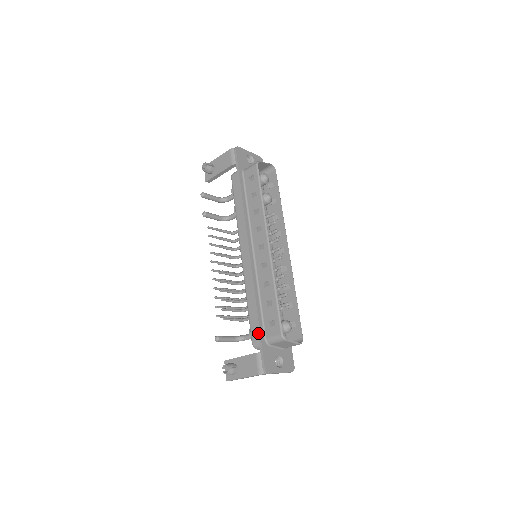
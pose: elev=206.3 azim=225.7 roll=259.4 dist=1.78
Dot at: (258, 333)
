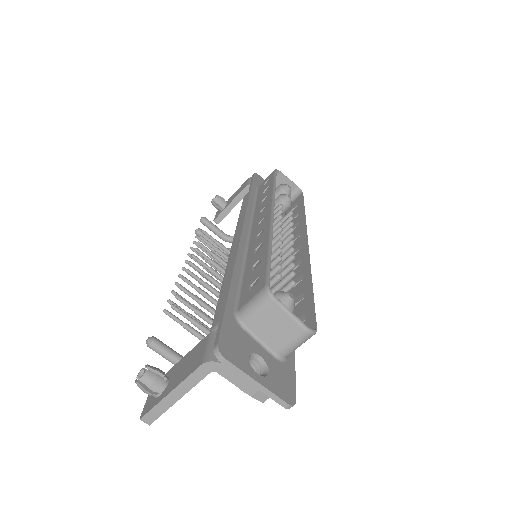
Dot at: occluded
